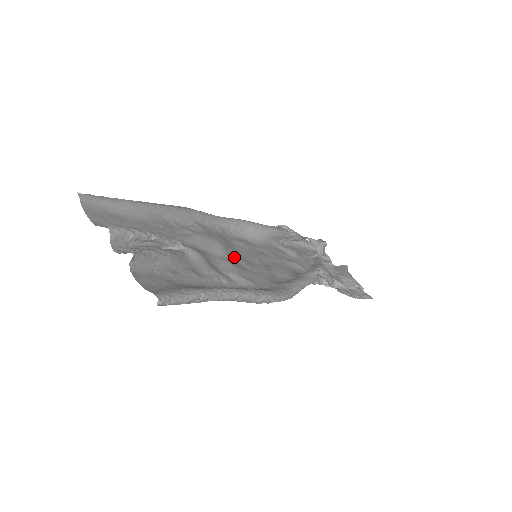
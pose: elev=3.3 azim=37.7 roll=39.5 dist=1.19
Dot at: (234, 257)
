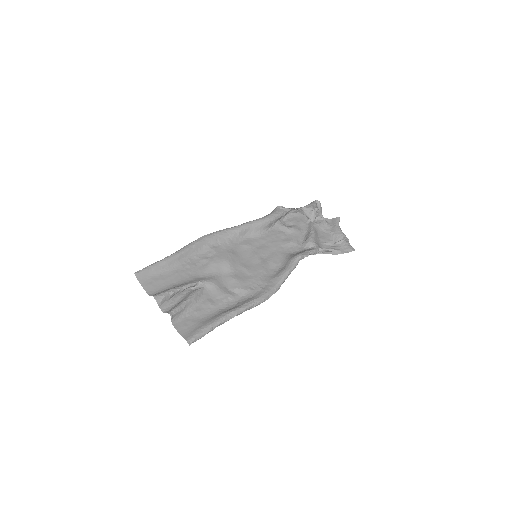
Dot at: (239, 268)
